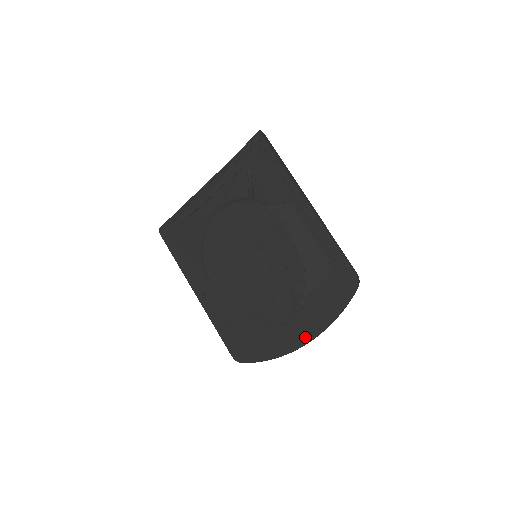
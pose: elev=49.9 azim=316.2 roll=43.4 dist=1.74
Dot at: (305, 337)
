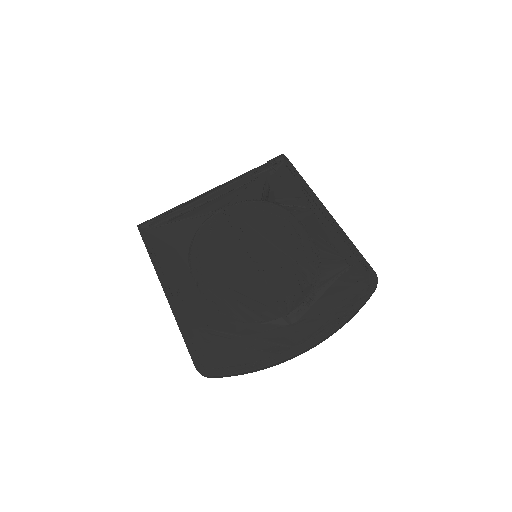
Dot at: (307, 339)
